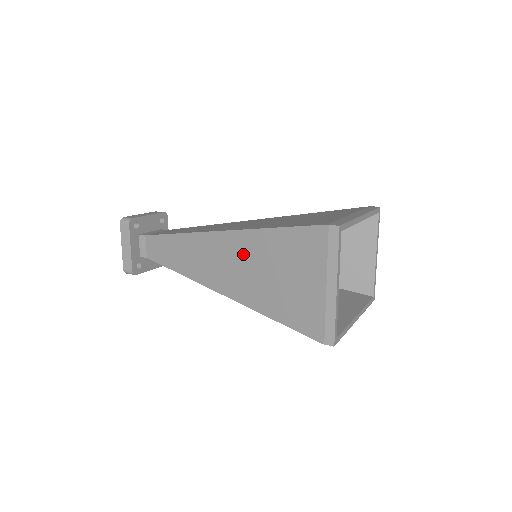
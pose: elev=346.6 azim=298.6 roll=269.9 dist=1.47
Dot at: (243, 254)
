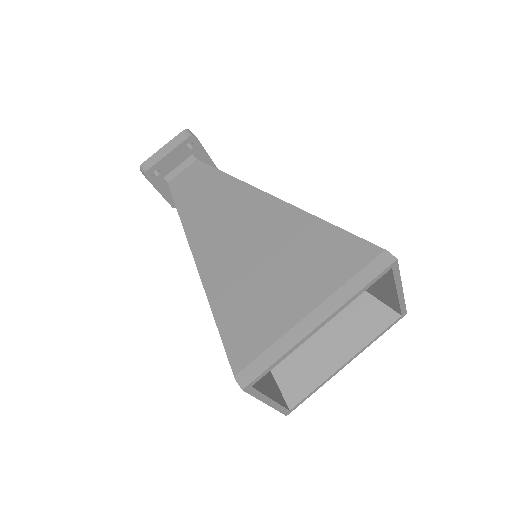
Dot at: occluded
